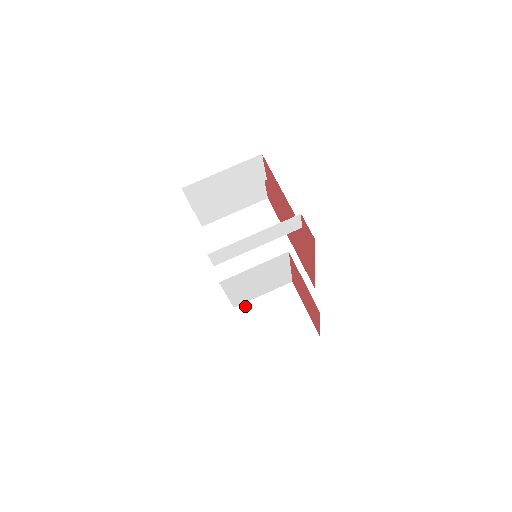
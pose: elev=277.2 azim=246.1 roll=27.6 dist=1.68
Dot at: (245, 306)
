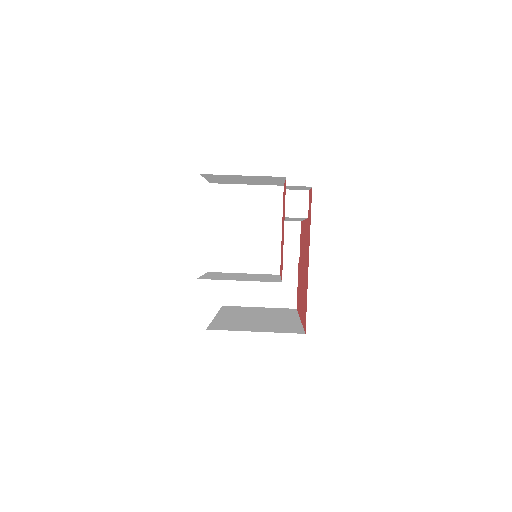
Dot at: (220, 272)
